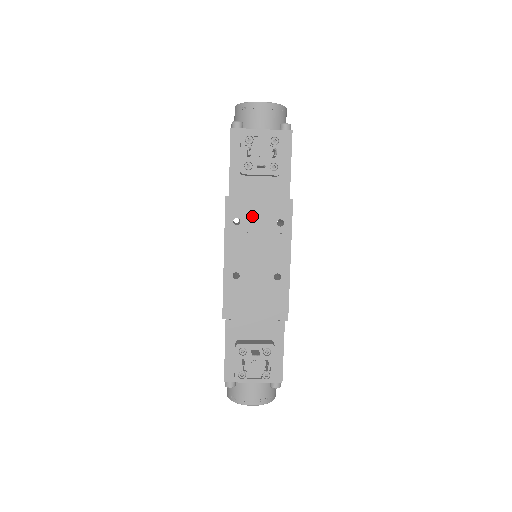
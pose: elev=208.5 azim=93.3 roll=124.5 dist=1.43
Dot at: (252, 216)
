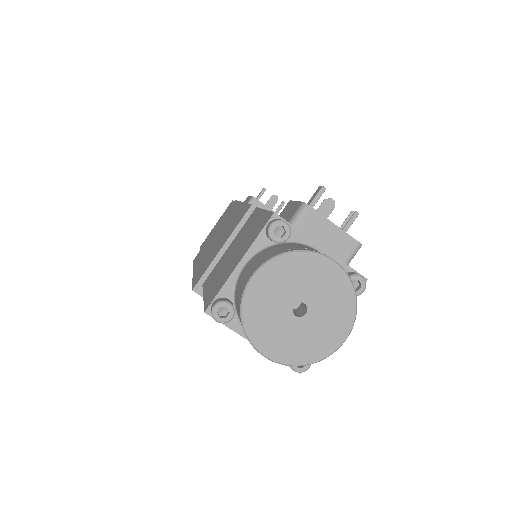
Dot at: occluded
